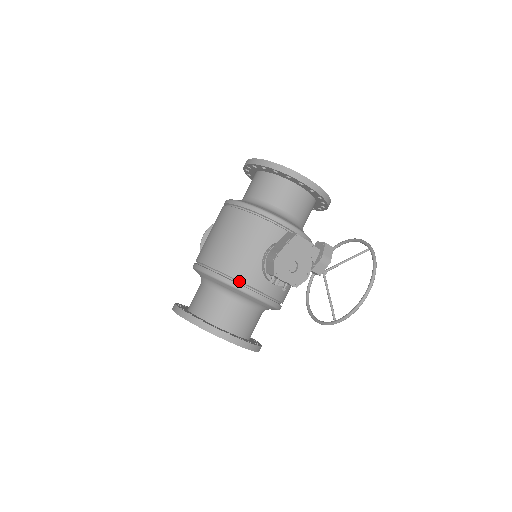
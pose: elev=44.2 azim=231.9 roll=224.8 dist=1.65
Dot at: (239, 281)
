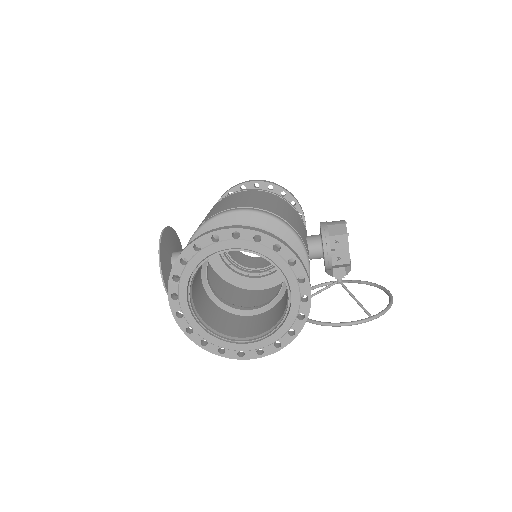
Dot at: (298, 235)
